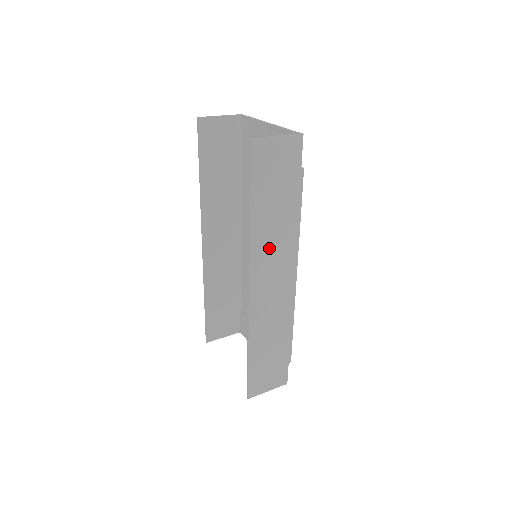
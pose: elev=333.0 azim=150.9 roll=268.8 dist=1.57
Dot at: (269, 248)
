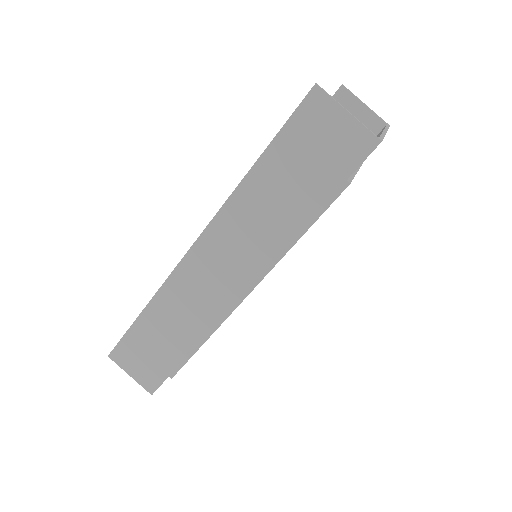
Dot at: (242, 229)
